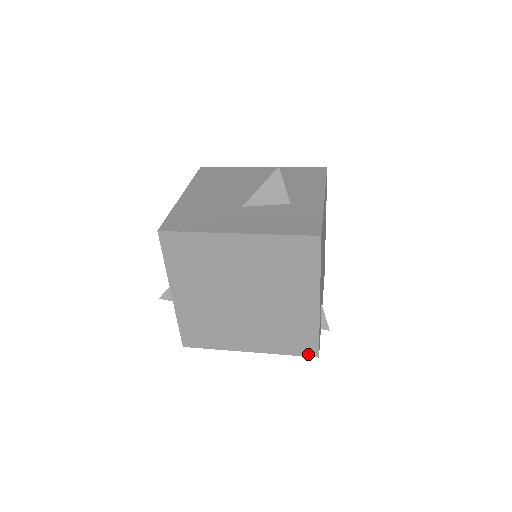
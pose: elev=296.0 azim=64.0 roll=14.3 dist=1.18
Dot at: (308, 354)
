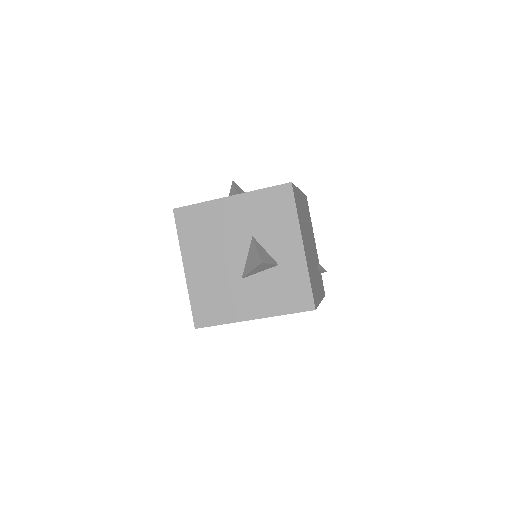
Dot at: occluded
